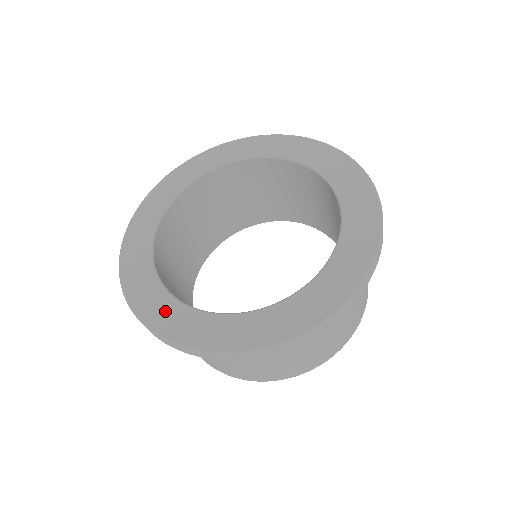
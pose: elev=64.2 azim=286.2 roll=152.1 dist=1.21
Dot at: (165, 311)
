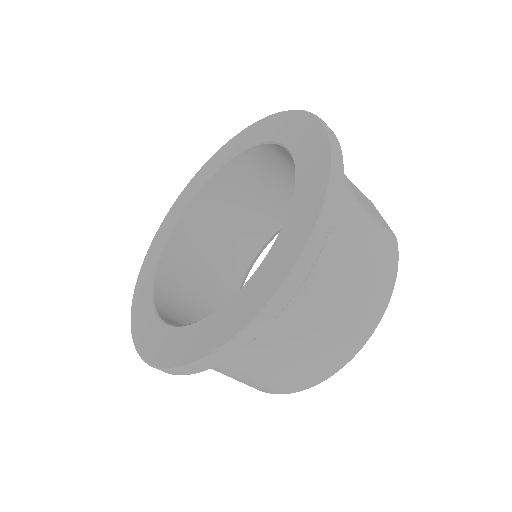
Dot at: (160, 341)
